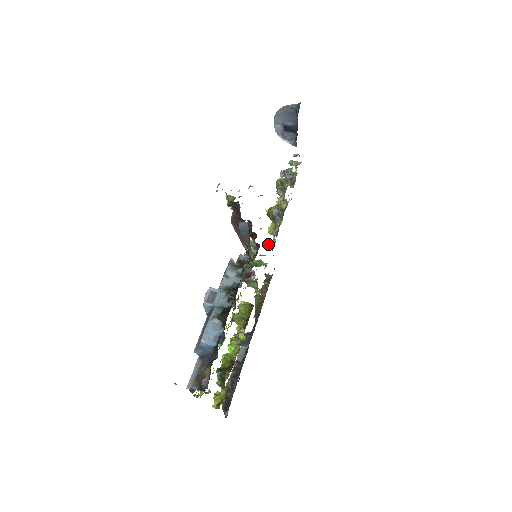
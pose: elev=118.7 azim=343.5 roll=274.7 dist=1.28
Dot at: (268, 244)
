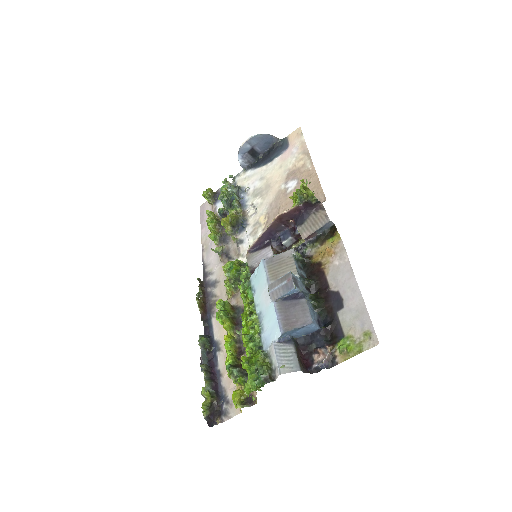
Dot at: (217, 249)
